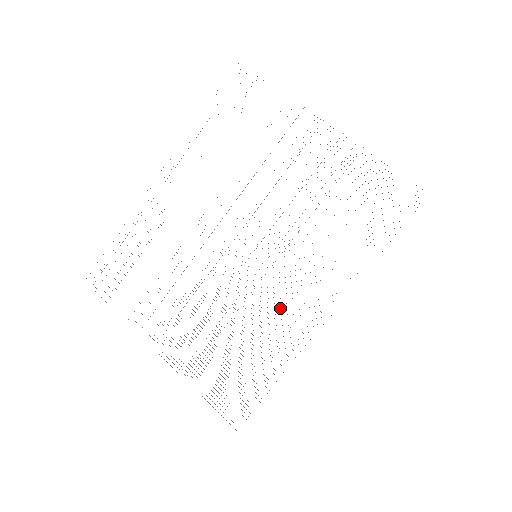
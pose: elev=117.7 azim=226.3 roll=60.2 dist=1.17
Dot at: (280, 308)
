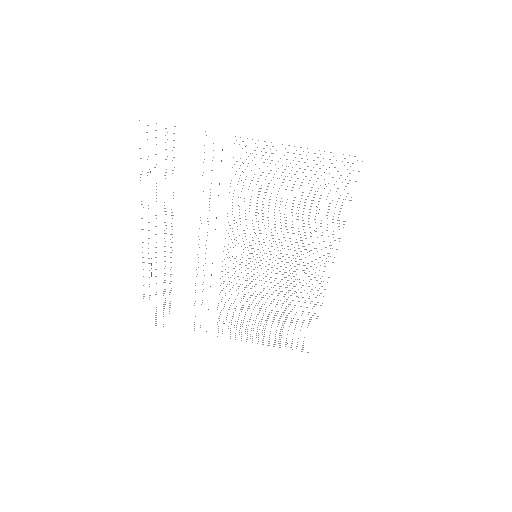
Dot at: occluded
